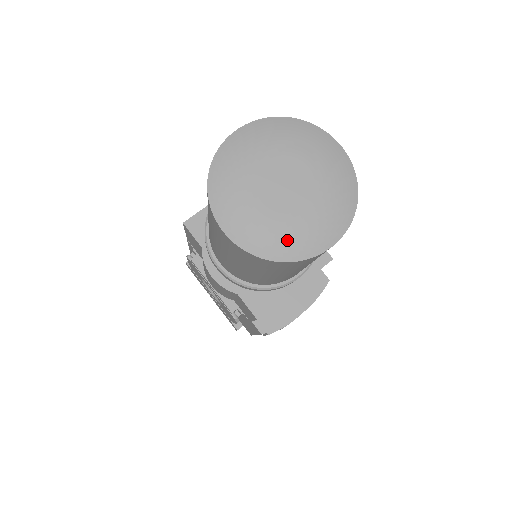
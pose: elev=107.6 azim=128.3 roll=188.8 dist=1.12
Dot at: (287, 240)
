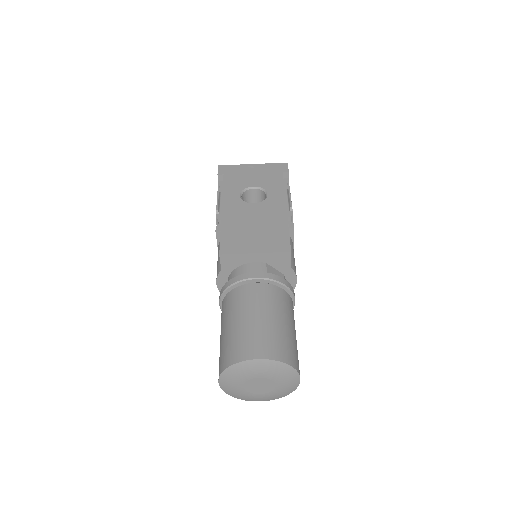
Dot at: (243, 397)
